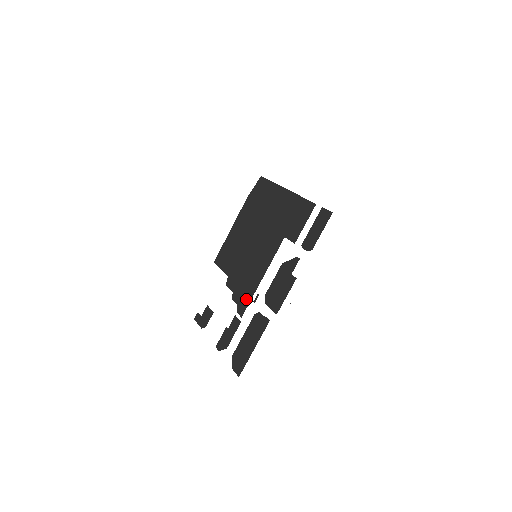
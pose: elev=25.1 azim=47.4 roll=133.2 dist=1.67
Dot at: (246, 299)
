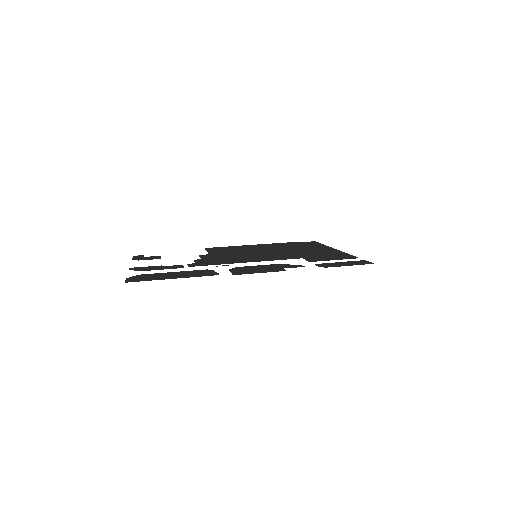
Dot at: (210, 263)
